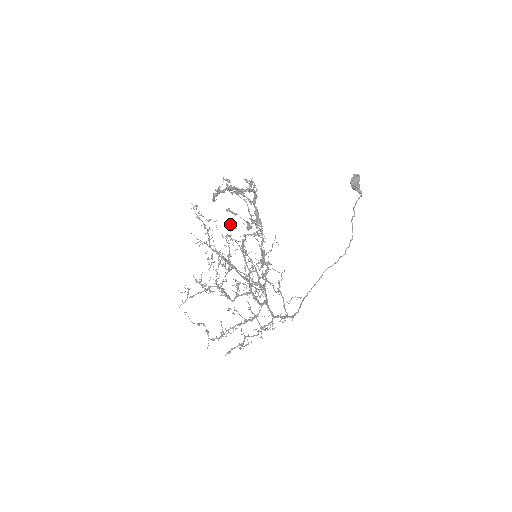
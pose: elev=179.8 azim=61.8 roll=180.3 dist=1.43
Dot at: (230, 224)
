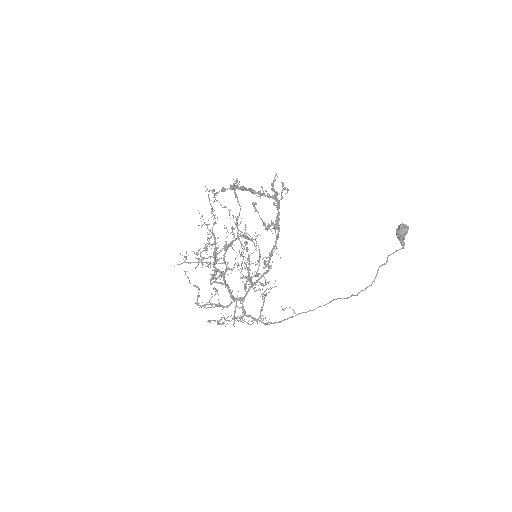
Dot at: occluded
